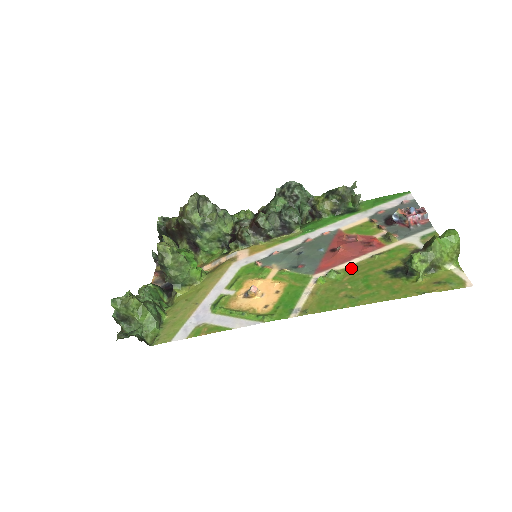
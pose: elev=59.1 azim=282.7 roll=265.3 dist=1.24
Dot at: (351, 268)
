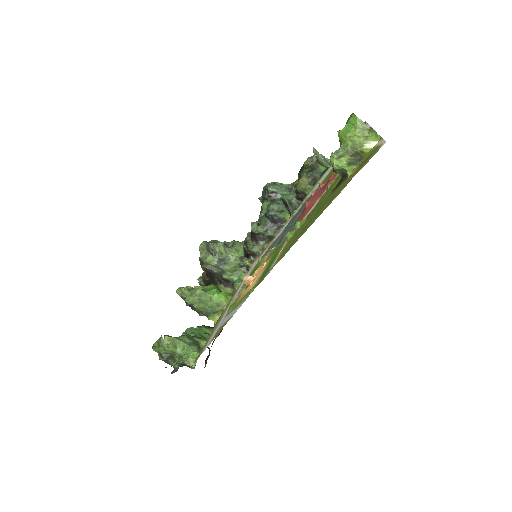
Dot at: (312, 210)
